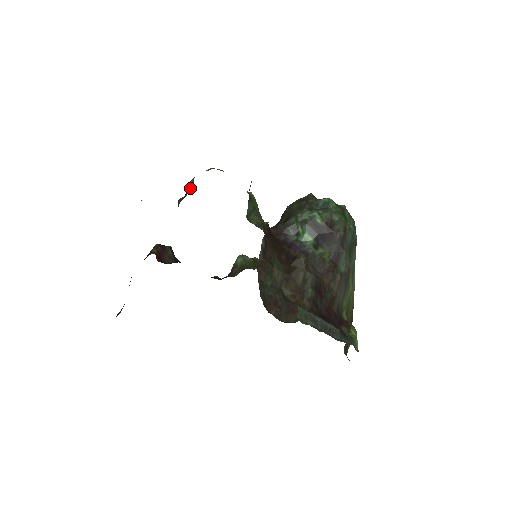
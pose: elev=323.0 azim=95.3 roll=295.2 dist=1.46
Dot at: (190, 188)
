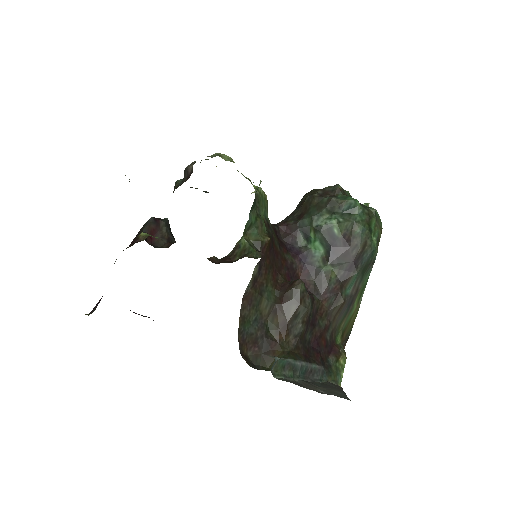
Dot at: (188, 175)
